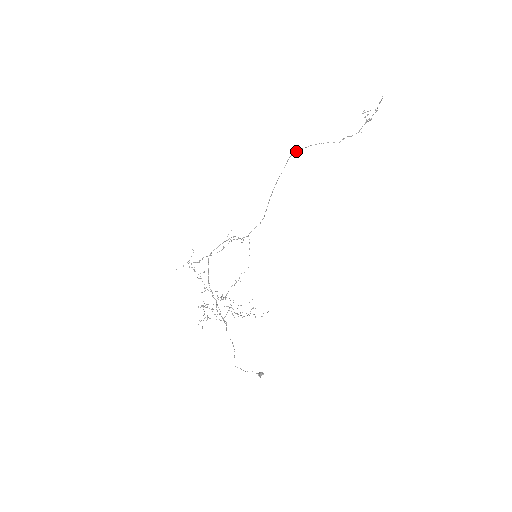
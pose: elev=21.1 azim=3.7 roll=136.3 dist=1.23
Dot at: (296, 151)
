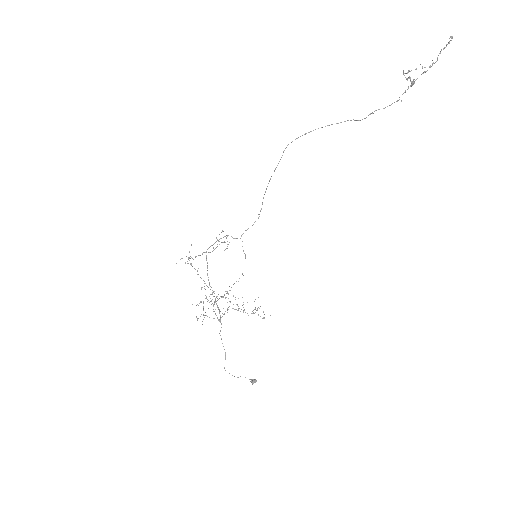
Dot at: (296, 138)
